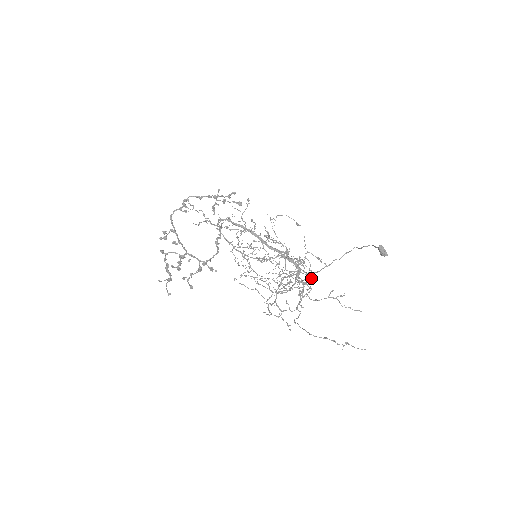
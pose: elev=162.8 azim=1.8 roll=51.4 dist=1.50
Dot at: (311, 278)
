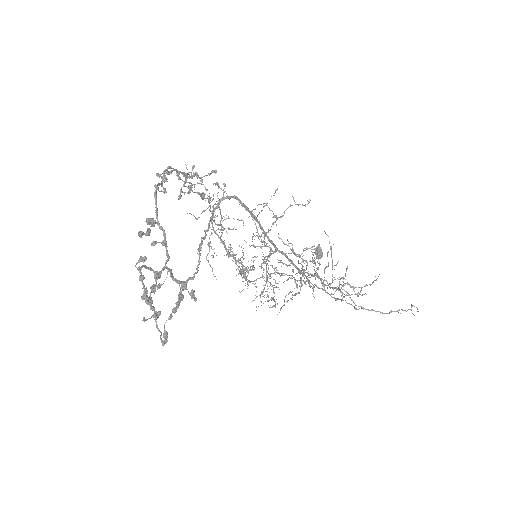
Dot at: (296, 283)
